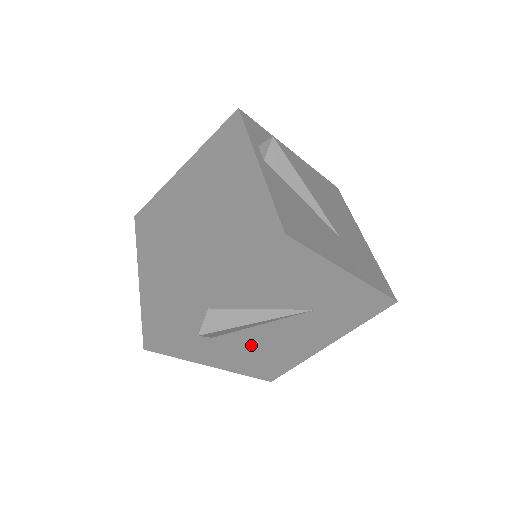
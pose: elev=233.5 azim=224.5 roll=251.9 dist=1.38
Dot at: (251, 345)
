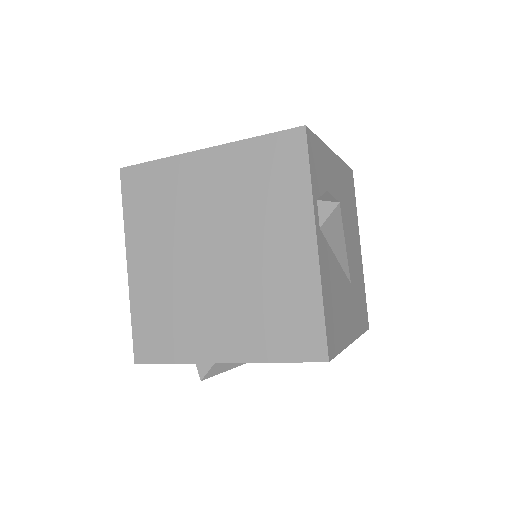
Dot at: occluded
